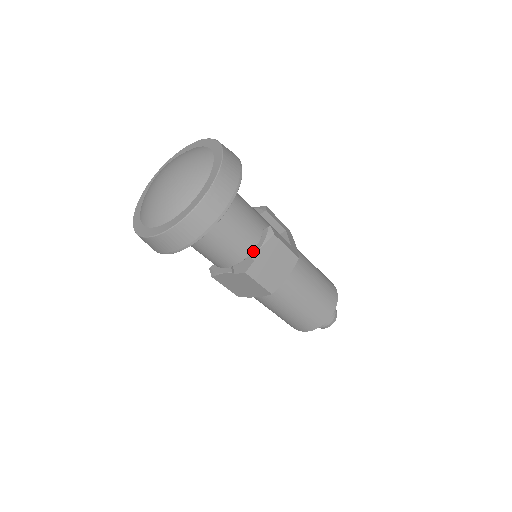
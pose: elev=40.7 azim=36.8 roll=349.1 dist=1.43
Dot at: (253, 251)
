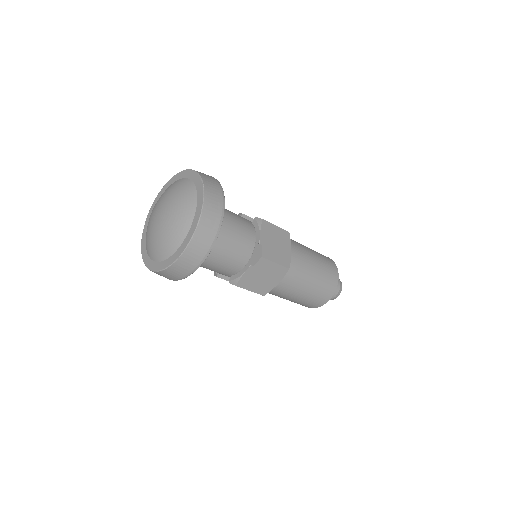
Dot at: (256, 239)
